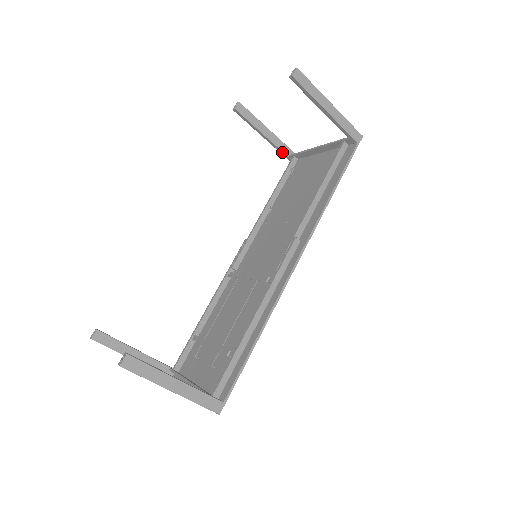
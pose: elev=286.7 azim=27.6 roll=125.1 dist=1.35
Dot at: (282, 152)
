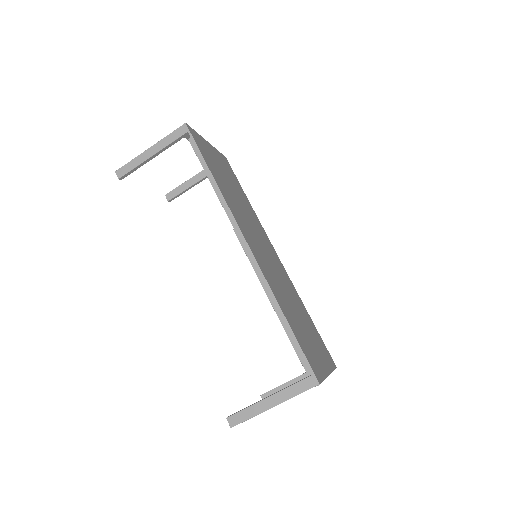
Dot at: occluded
